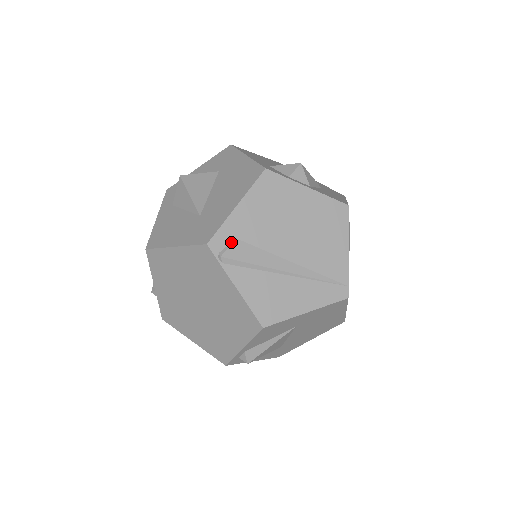
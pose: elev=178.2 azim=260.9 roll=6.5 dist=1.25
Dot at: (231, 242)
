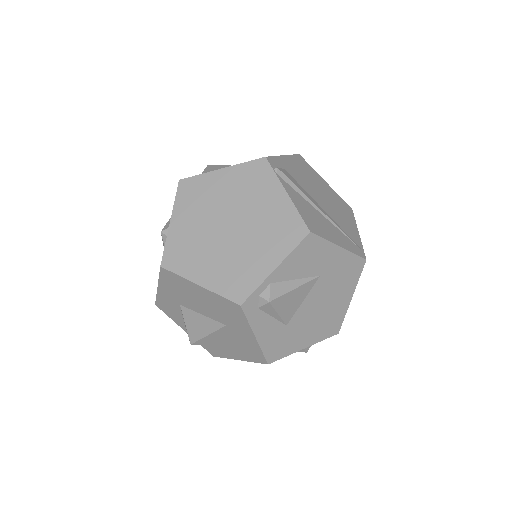
Dot at: (282, 168)
